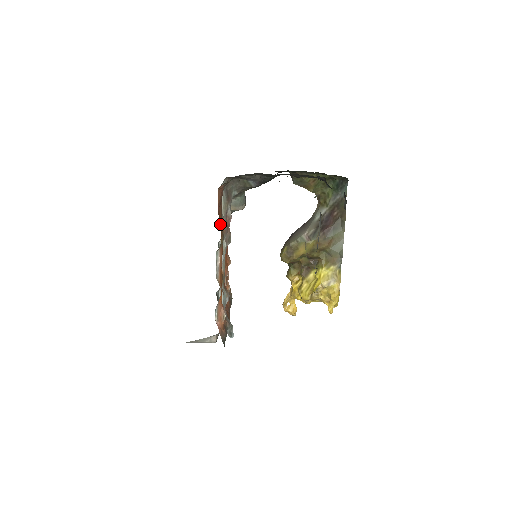
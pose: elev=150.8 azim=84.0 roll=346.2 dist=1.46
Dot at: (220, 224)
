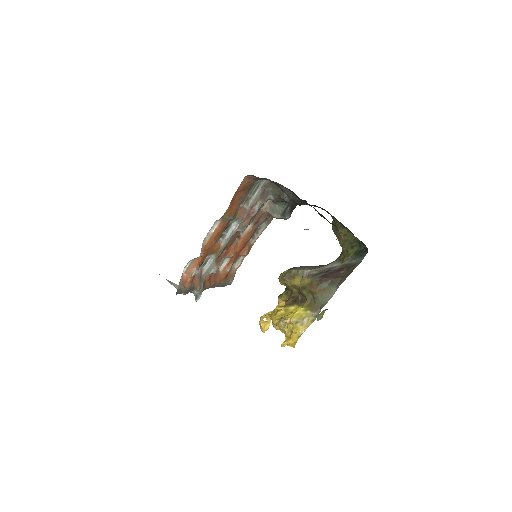
Dot at: (232, 203)
